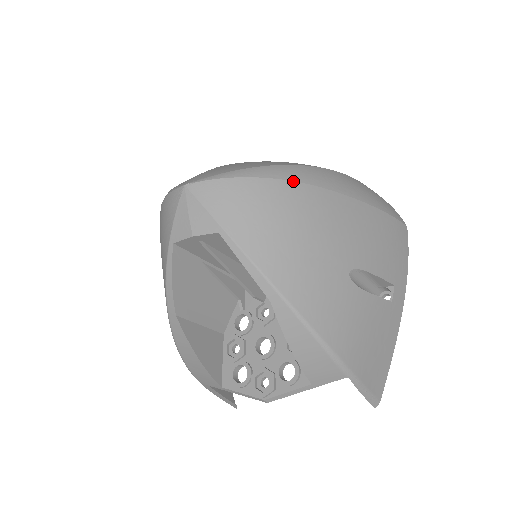
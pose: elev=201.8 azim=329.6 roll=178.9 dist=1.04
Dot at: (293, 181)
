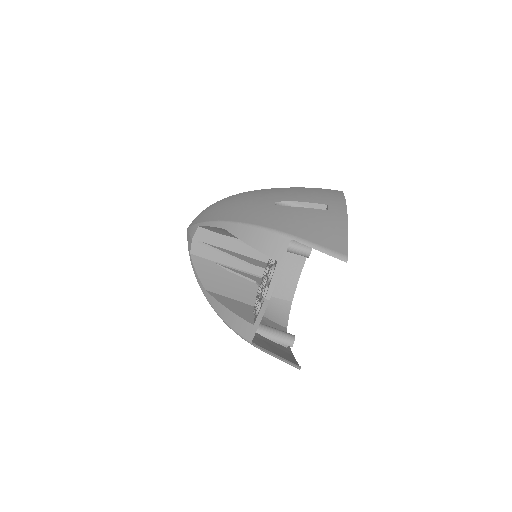
Dot at: (233, 195)
